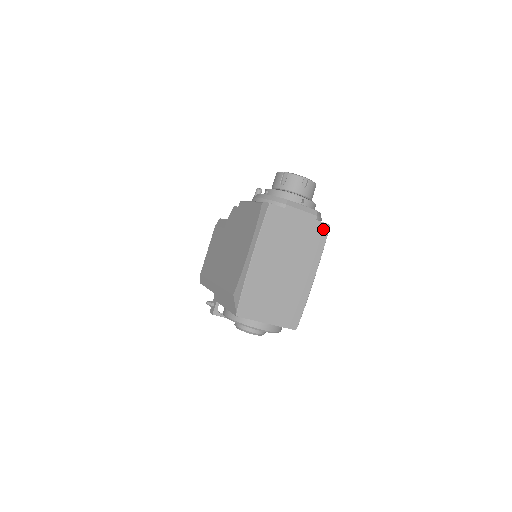
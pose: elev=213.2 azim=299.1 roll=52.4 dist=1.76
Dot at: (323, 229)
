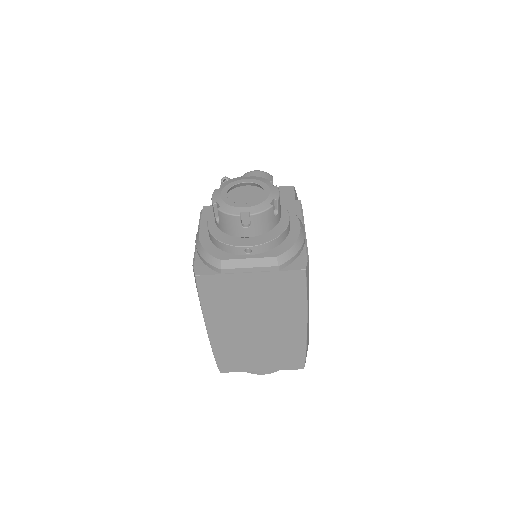
Dot at: (295, 277)
